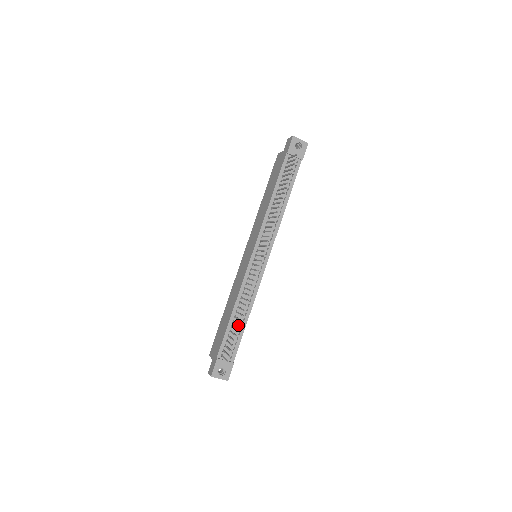
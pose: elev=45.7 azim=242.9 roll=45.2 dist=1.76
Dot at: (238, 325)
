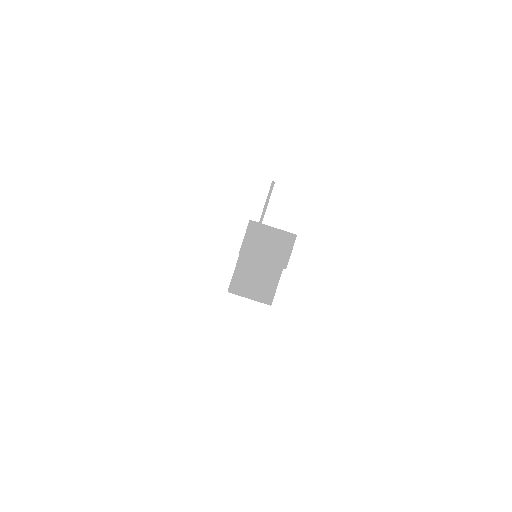
Dot at: occluded
